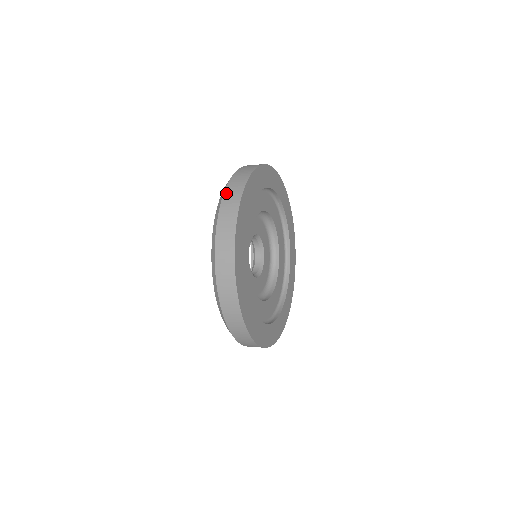
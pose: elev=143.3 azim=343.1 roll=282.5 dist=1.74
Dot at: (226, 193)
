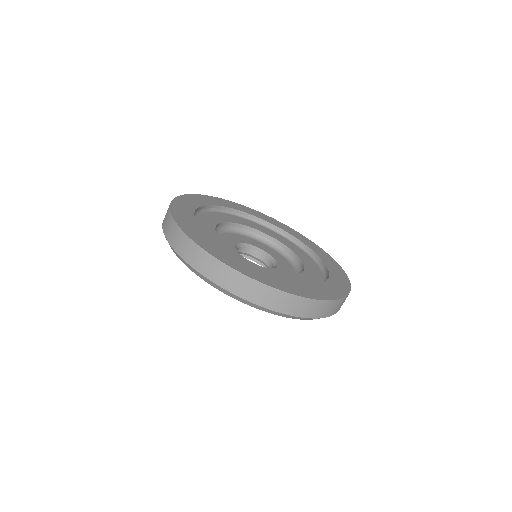
Dot at: occluded
